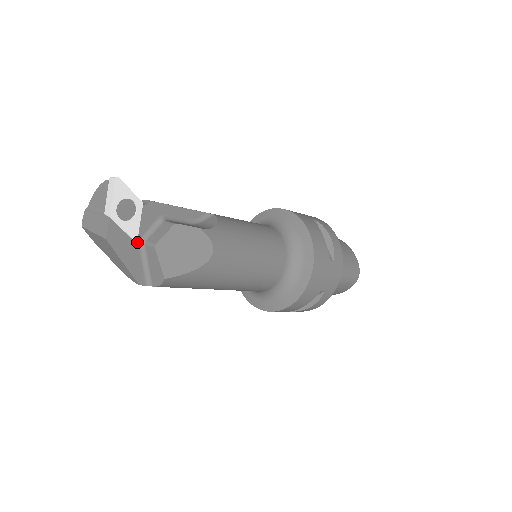
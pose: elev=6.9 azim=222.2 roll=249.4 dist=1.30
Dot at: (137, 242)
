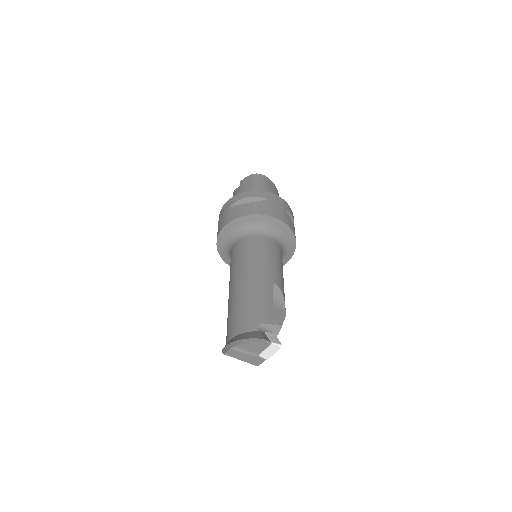
Dot at: occluded
